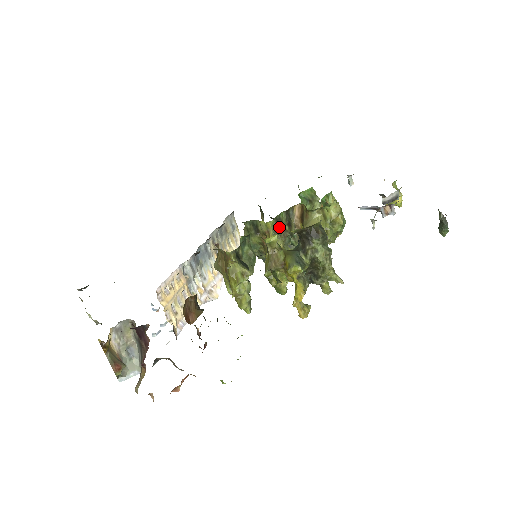
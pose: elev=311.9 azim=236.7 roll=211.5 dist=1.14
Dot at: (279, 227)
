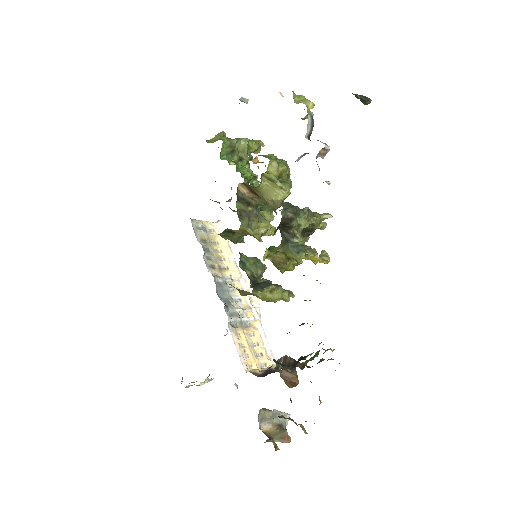
Dot at: (247, 218)
